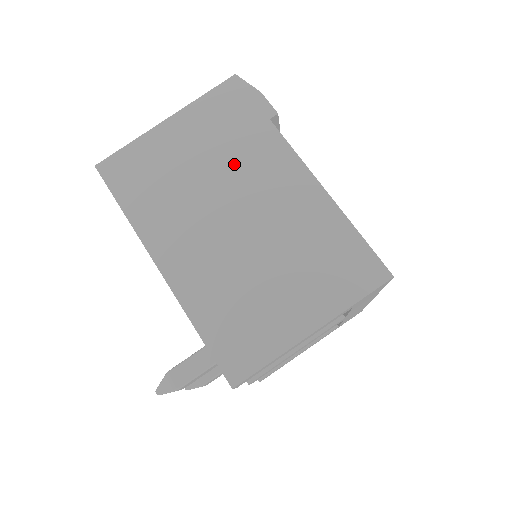
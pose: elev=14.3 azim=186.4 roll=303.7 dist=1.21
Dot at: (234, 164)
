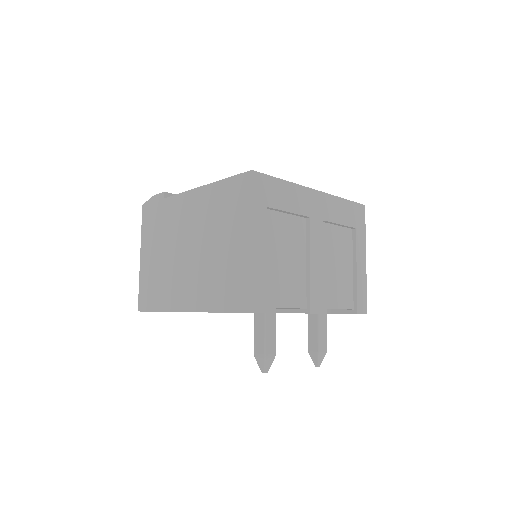
Dot at: (170, 233)
